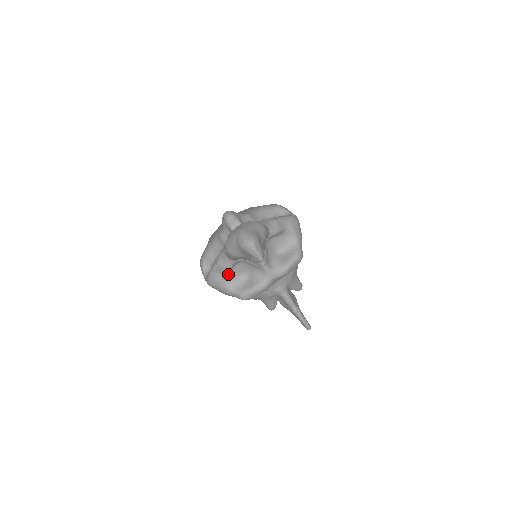
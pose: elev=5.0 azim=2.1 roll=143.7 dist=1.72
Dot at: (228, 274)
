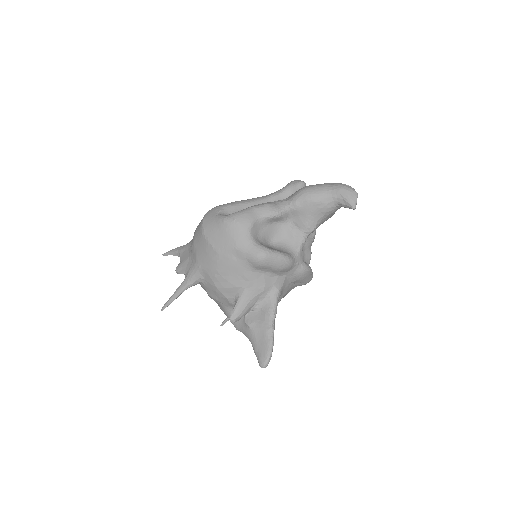
Dot at: (262, 224)
